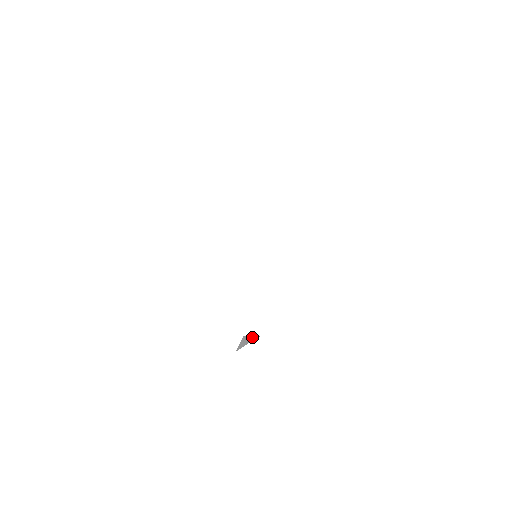
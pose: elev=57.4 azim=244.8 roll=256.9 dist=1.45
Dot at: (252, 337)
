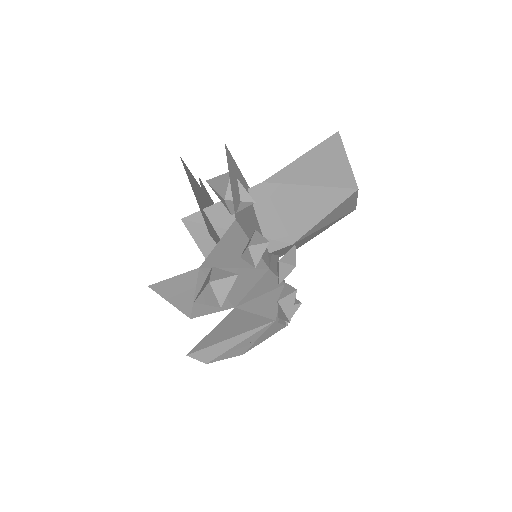
Dot at: (244, 203)
